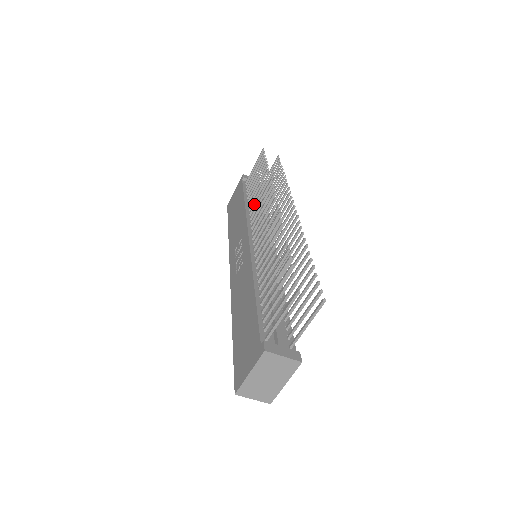
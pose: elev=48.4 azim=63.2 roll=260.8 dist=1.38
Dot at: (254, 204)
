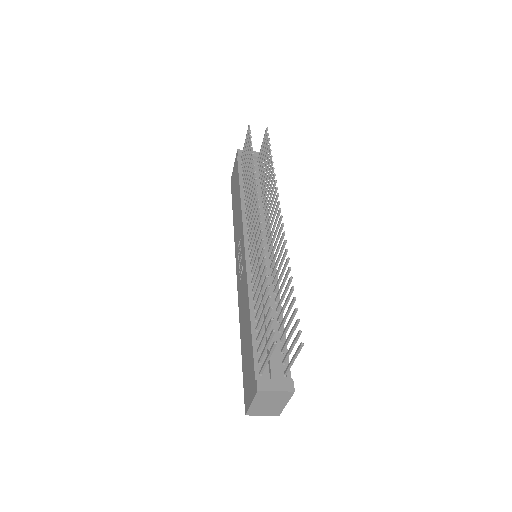
Dot at: (247, 198)
